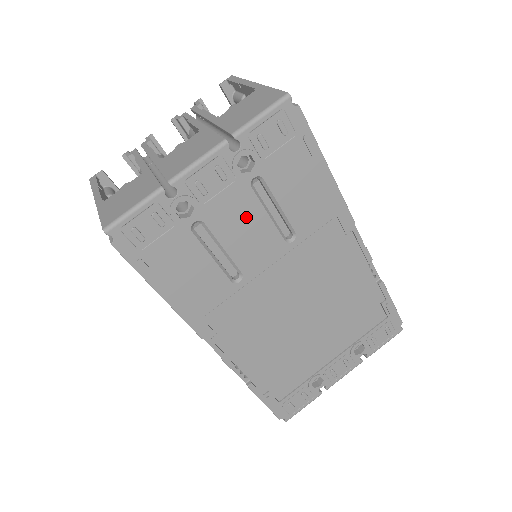
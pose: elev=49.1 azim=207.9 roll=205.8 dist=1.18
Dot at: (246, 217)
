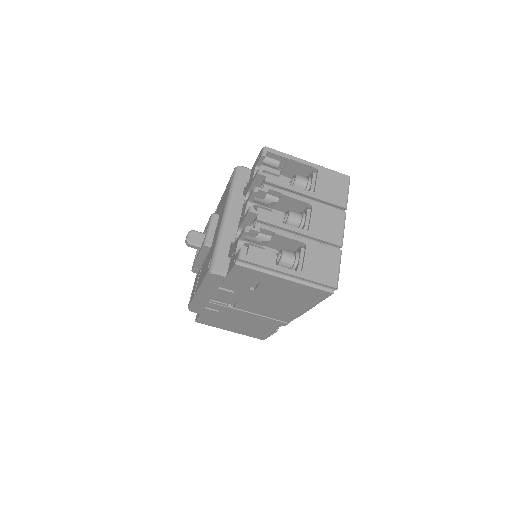
Dot at: occluded
